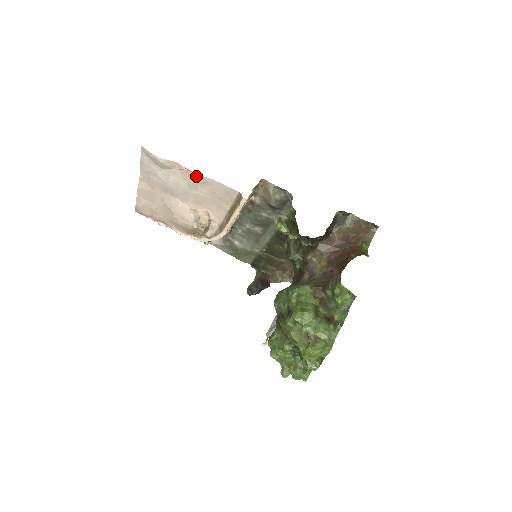
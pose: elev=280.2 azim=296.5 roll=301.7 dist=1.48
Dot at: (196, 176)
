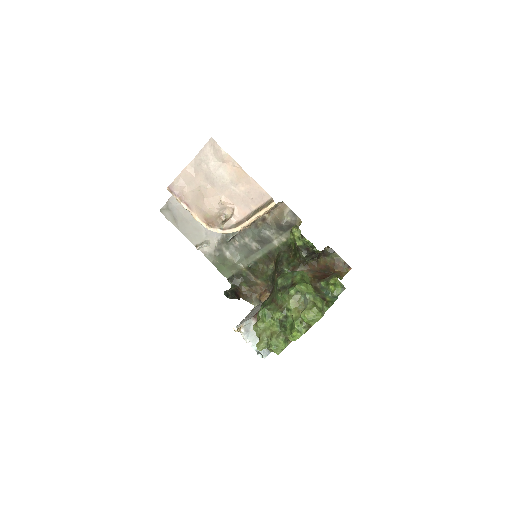
Dot at: (244, 174)
